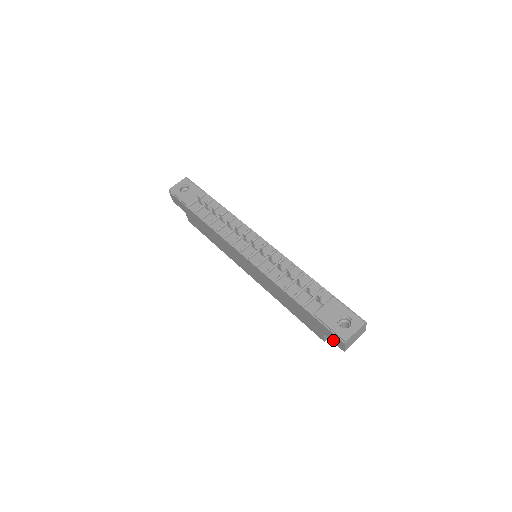
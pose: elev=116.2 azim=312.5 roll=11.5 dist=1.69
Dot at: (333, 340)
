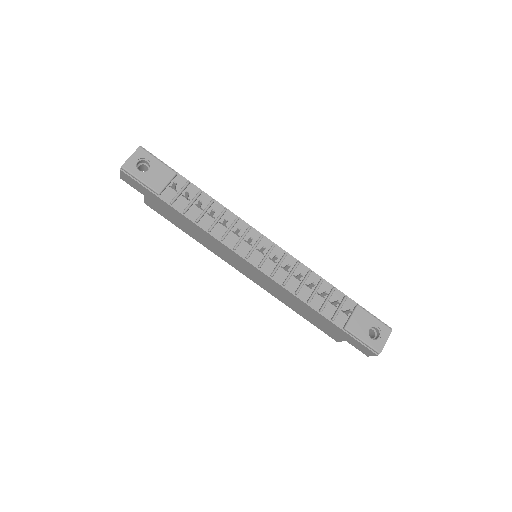
Dot at: (358, 348)
